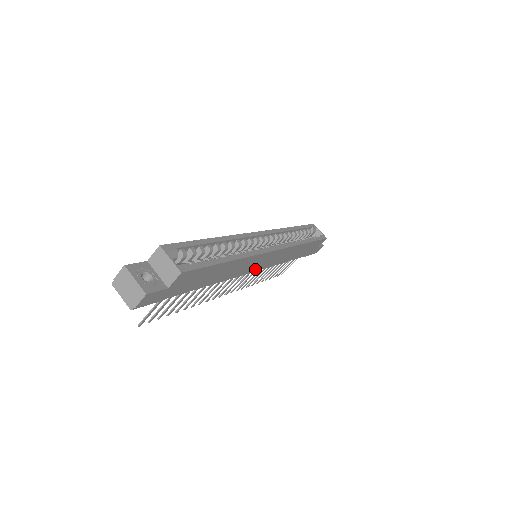
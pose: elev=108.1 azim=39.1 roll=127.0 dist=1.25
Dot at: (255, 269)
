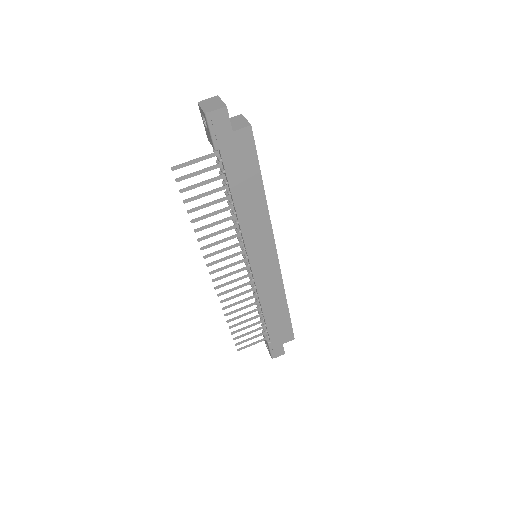
Dot at: (252, 259)
